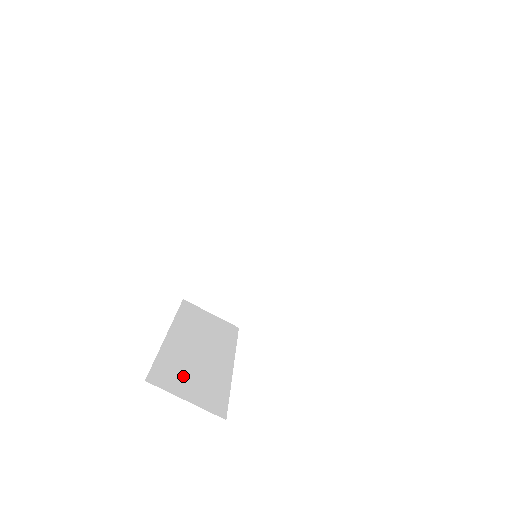
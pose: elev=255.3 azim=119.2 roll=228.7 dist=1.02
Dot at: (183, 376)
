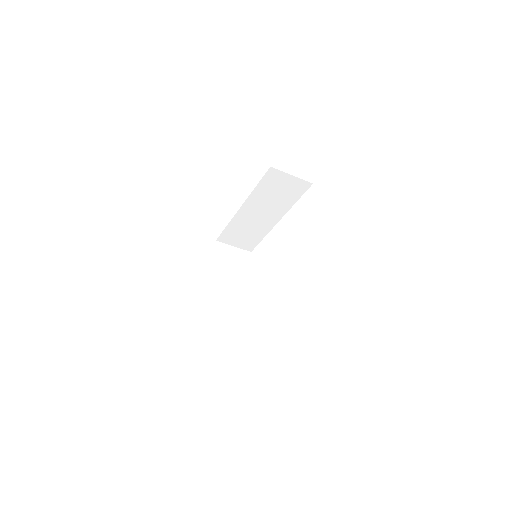
Dot at: (222, 310)
